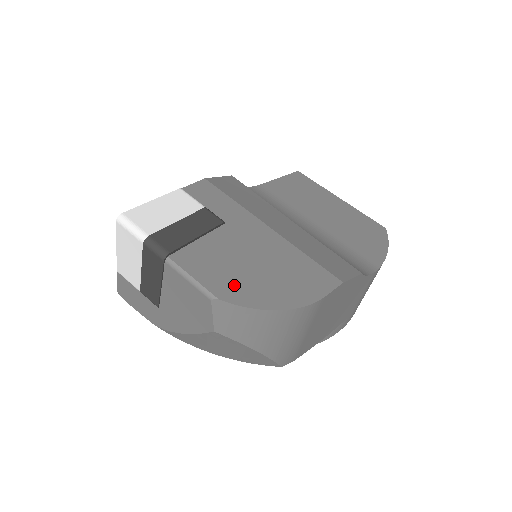
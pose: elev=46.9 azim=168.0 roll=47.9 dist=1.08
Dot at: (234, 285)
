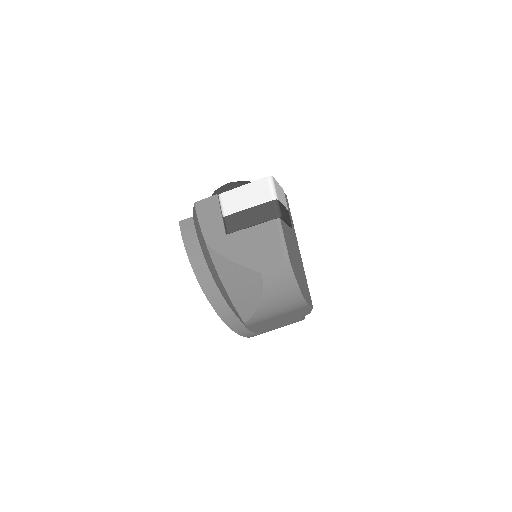
Dot at: (293, 261)
